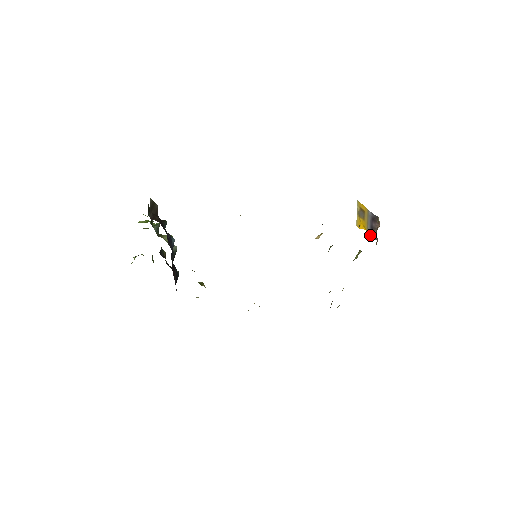
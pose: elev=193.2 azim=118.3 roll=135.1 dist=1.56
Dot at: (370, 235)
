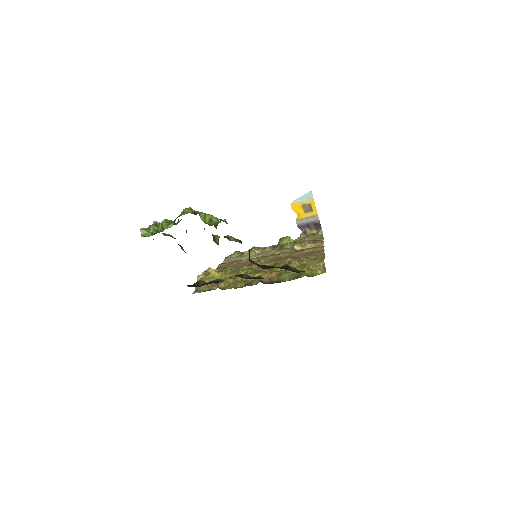
Dot at: (300, 225)
